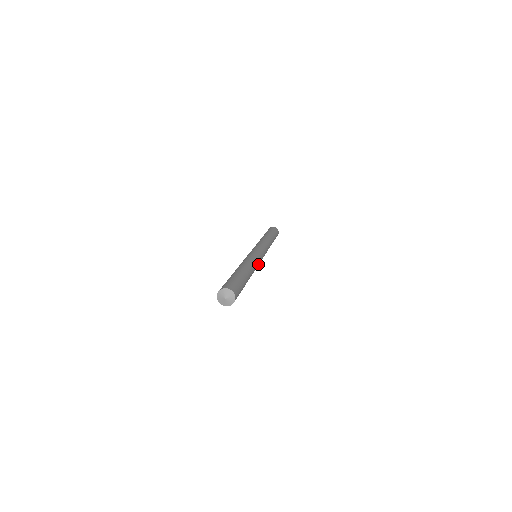
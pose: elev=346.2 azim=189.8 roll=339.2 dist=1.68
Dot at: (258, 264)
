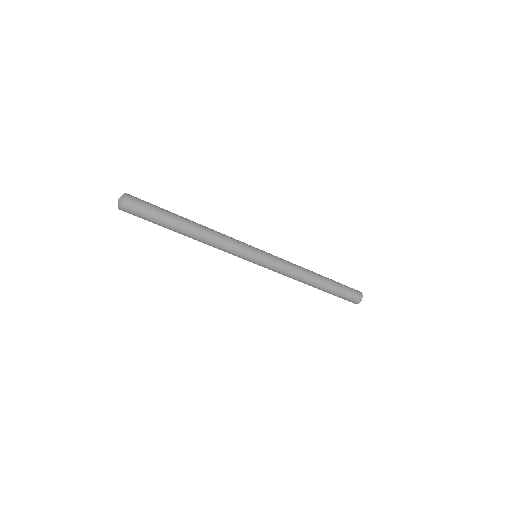
Dot at: (237, 245)
